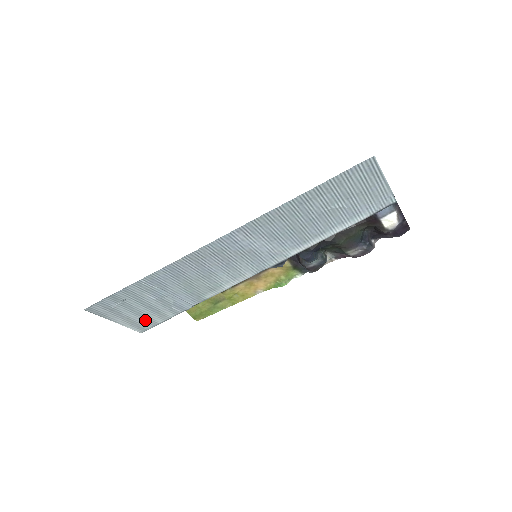
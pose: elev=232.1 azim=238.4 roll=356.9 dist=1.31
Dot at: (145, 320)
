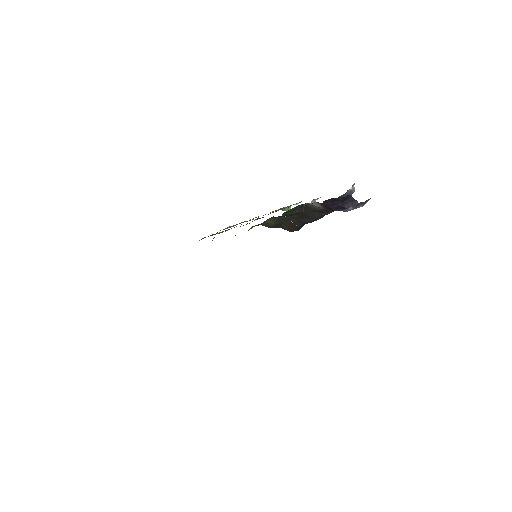
Dot at: occluded
